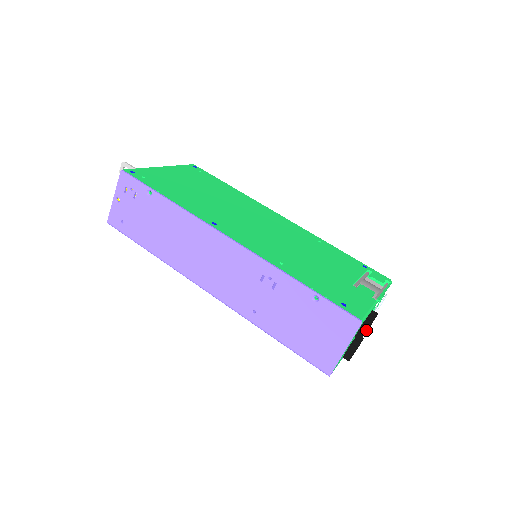
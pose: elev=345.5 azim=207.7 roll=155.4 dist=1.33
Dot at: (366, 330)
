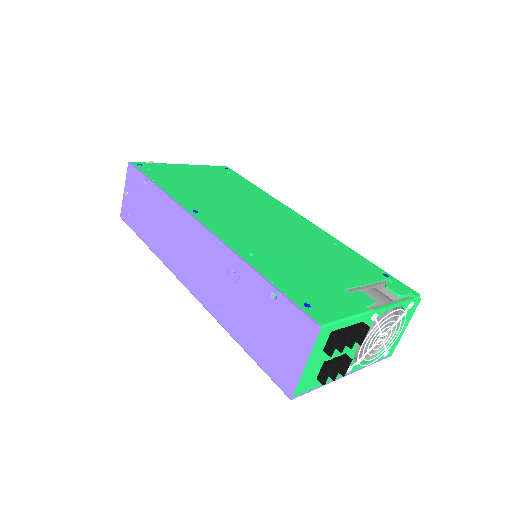
Dot at: (336, 342)
